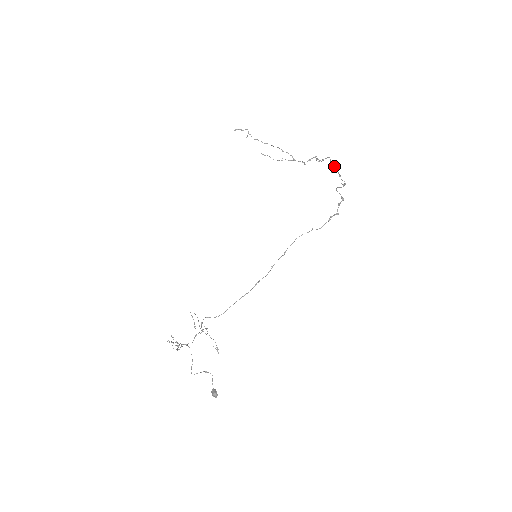
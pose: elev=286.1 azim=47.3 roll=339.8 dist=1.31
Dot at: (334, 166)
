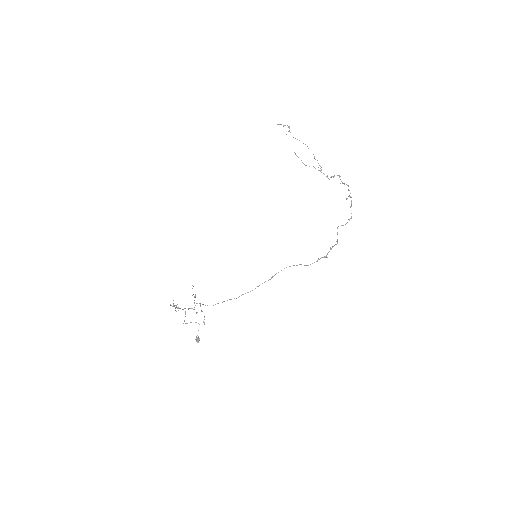
Dot at: occluded
